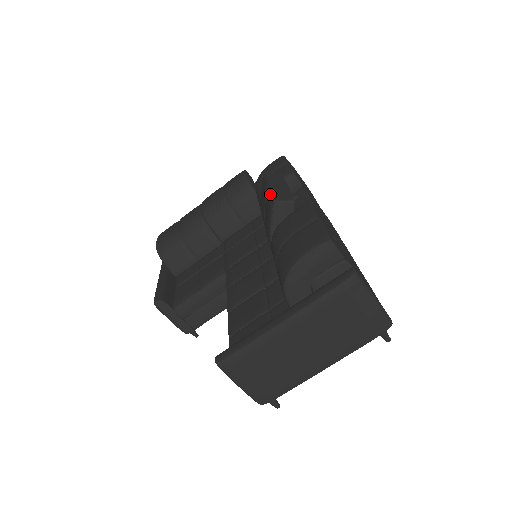
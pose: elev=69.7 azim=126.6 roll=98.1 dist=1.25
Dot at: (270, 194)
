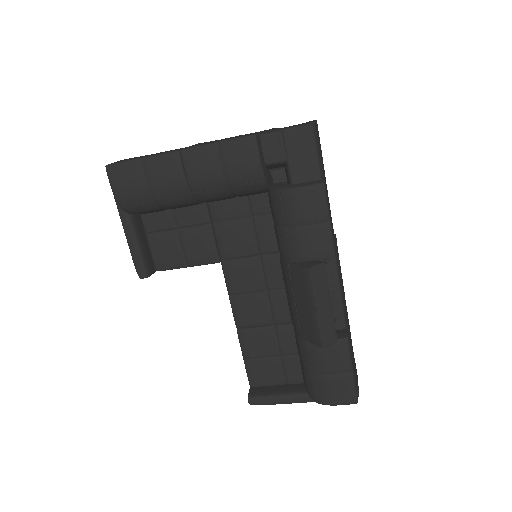
Dot at: (319, 332)
